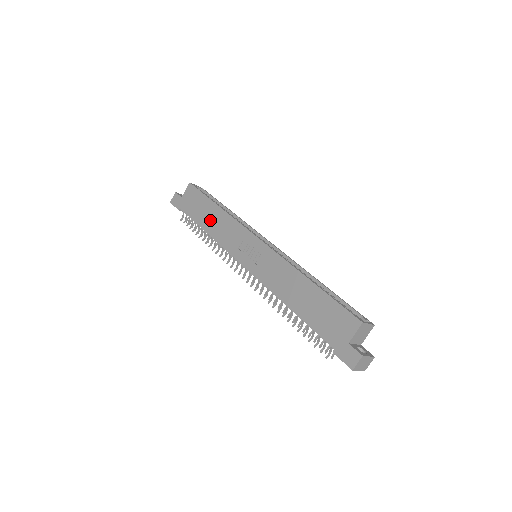
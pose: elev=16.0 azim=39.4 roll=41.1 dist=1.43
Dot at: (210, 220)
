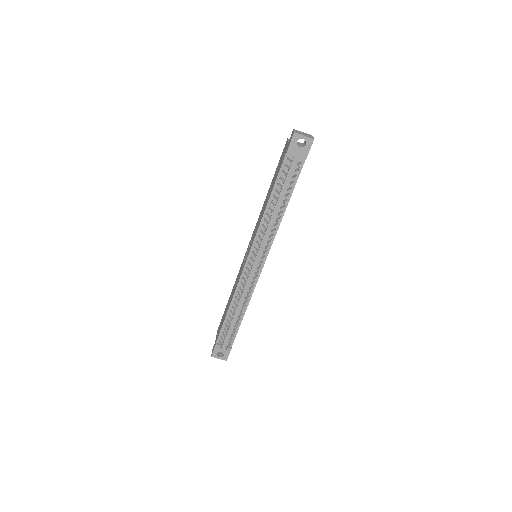
Dot at: (229, 302)
